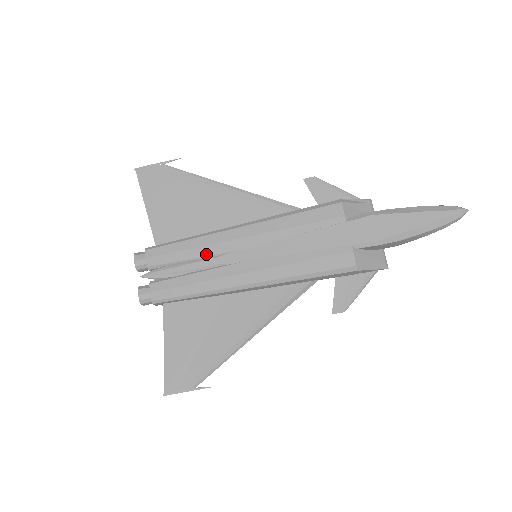
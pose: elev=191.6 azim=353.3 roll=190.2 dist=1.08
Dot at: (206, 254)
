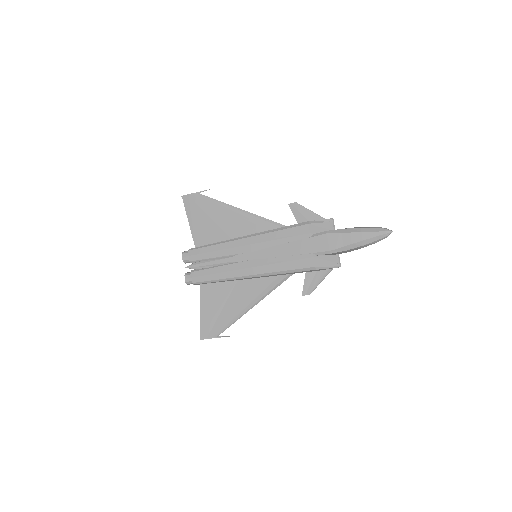
Dot at: (224, 255)
